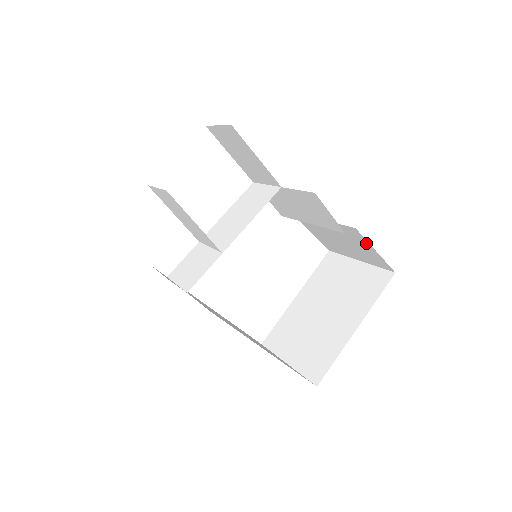
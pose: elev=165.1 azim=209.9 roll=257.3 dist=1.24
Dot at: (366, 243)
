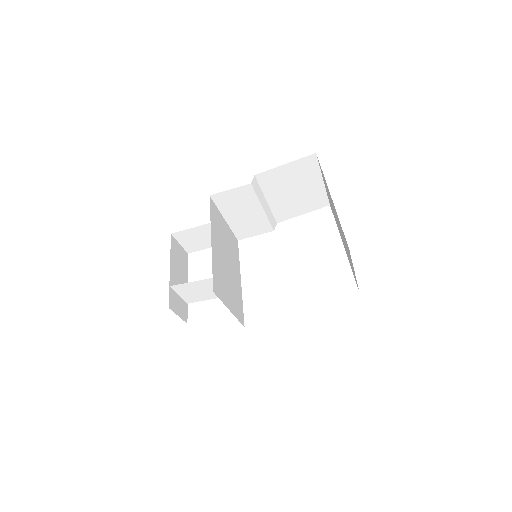
Dot at: (276, 171)
